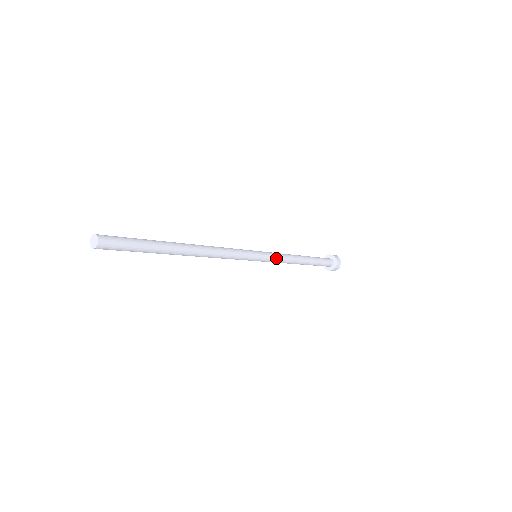
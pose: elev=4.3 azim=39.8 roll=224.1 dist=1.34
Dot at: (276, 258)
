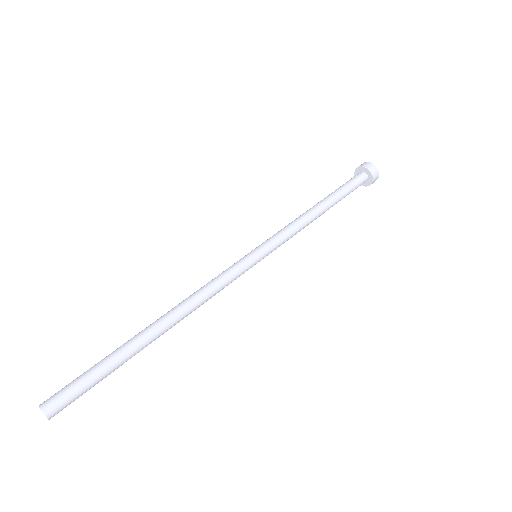
Dot at: (283, 239)
